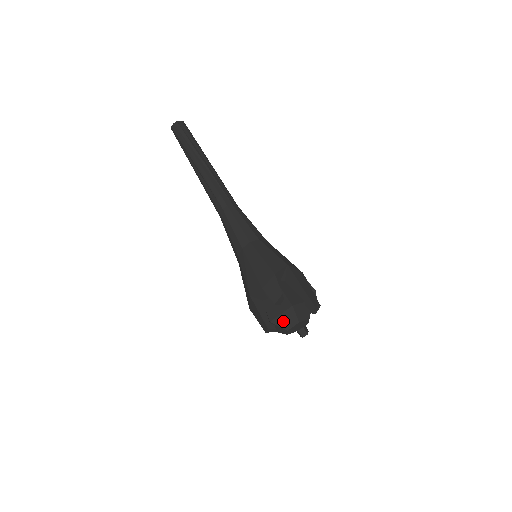
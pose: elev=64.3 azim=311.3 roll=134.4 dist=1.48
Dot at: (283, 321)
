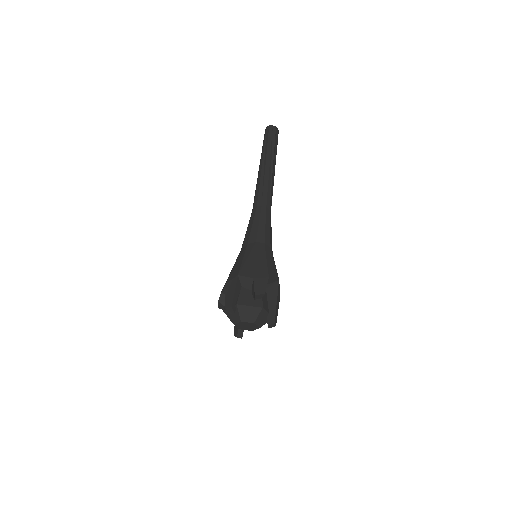
Dot at: (245, 312)
